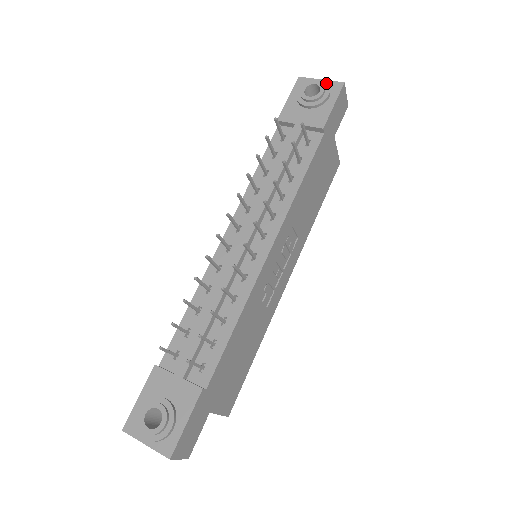
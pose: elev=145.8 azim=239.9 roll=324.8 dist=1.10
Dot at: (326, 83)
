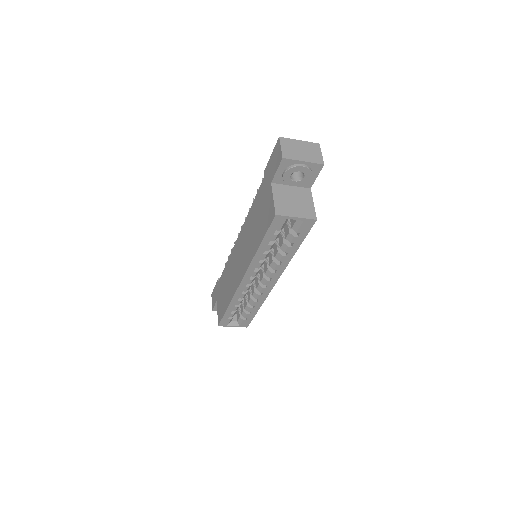
Dot at: occluded
